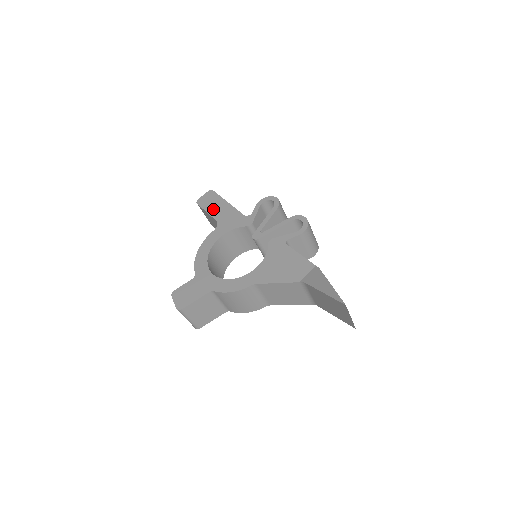
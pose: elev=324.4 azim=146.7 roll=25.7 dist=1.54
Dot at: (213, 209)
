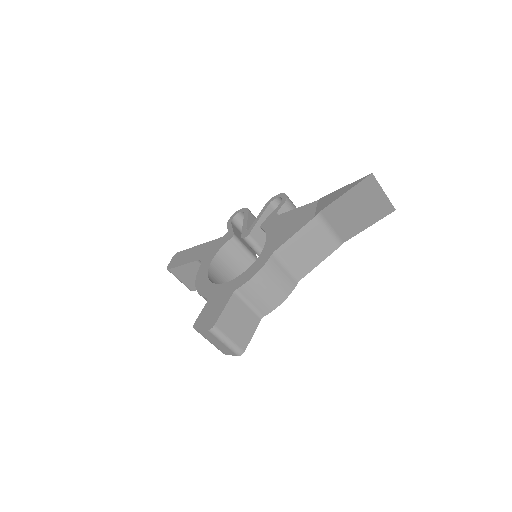
Dot at: (187, 258)
